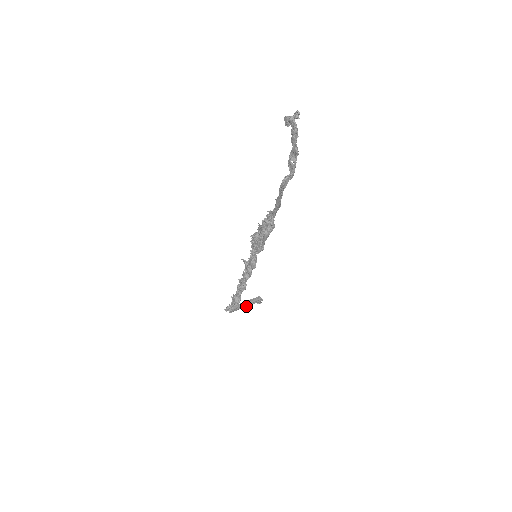
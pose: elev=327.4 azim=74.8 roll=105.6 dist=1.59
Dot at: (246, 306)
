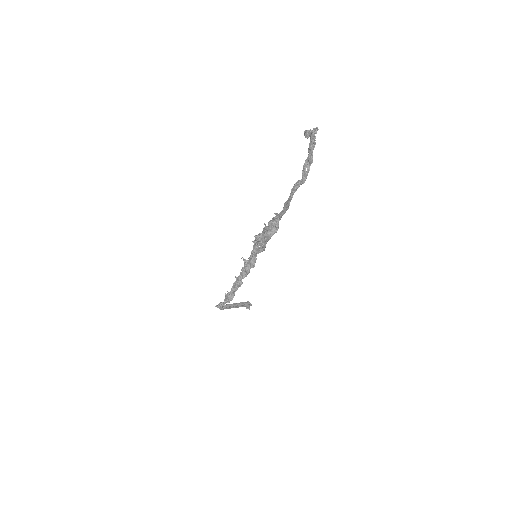
Dot at: (236, 307)
